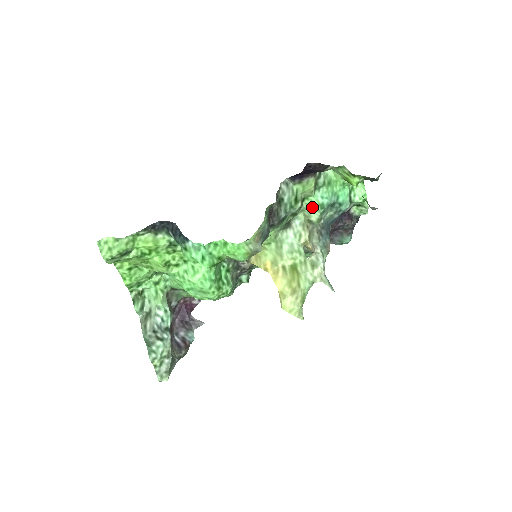
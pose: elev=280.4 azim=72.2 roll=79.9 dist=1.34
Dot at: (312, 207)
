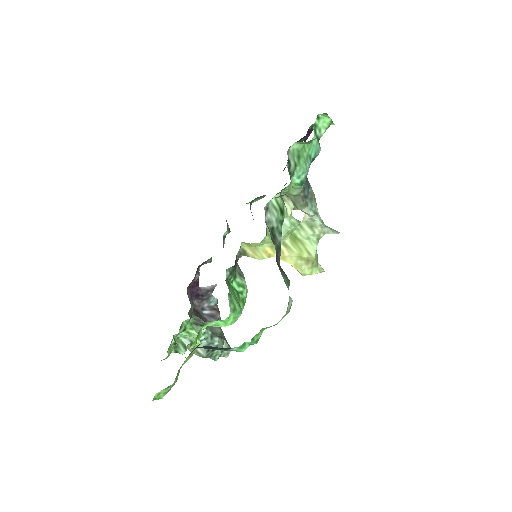
Dot at: occluded
